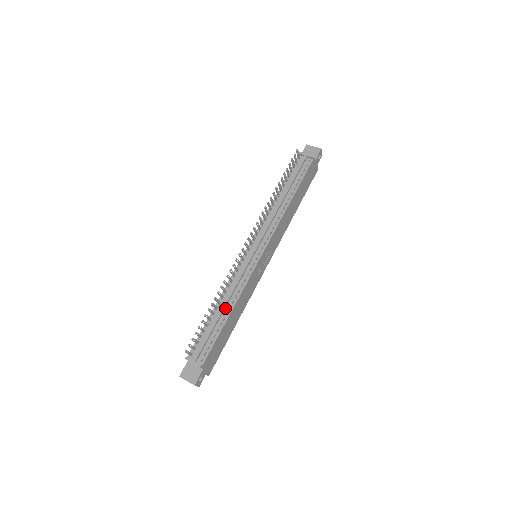
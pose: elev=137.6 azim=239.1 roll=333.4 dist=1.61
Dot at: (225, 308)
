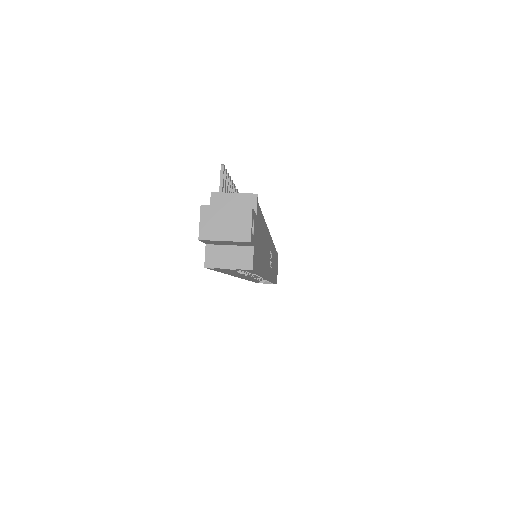
Dot at: occluded
